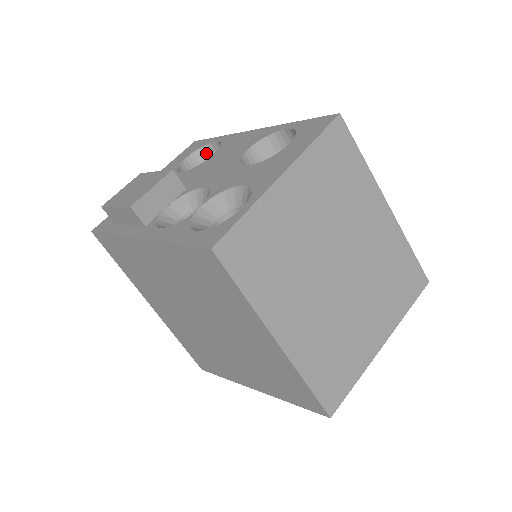
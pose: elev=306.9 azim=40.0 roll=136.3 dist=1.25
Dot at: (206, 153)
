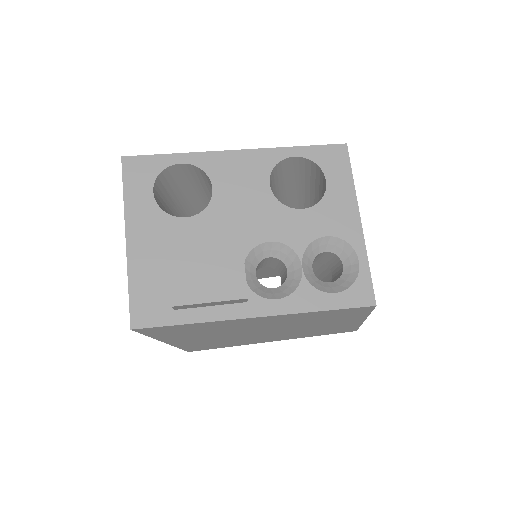
Dot at: (164, 175)
